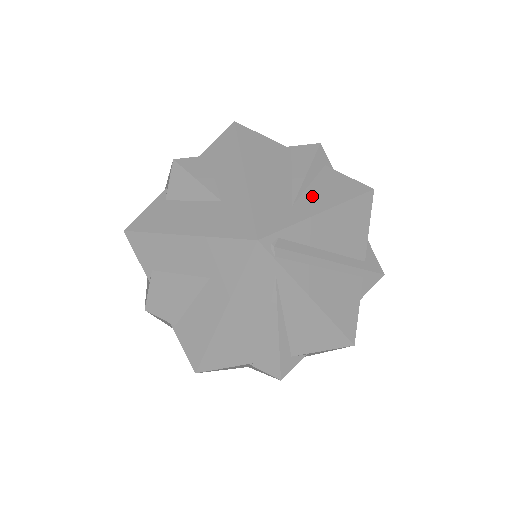
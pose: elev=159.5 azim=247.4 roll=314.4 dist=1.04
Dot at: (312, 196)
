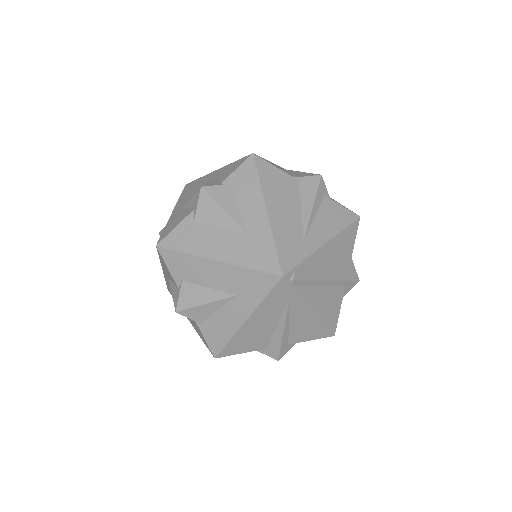
Dot at: (317, 229)
